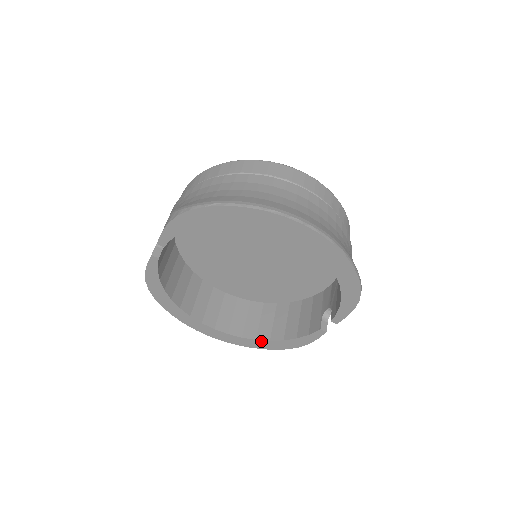
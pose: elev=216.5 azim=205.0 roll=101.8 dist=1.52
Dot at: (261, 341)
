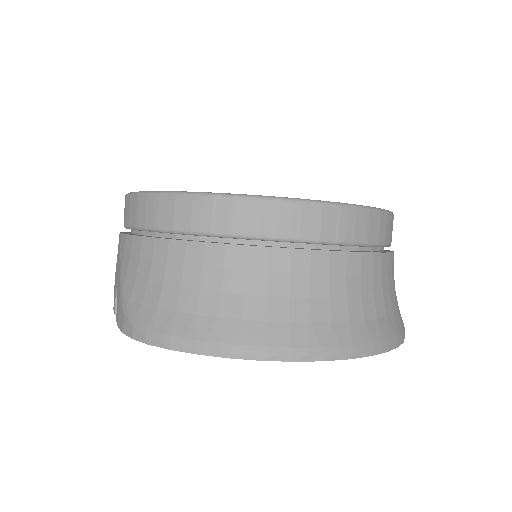
Dot at: occluded
